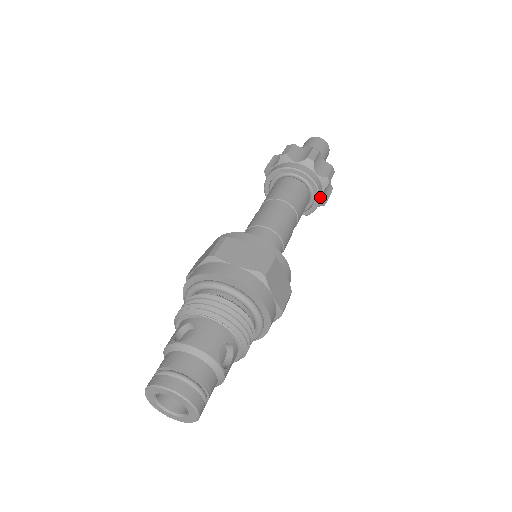
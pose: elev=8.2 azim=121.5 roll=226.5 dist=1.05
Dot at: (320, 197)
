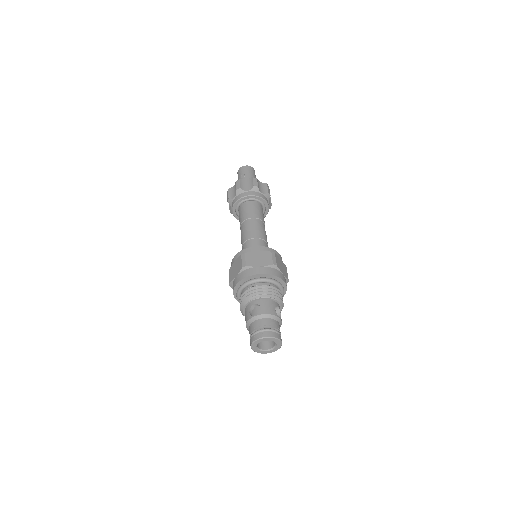
Dot at: (268, 206)
